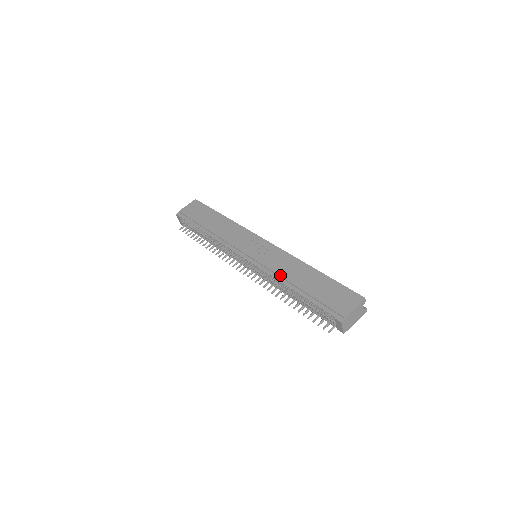
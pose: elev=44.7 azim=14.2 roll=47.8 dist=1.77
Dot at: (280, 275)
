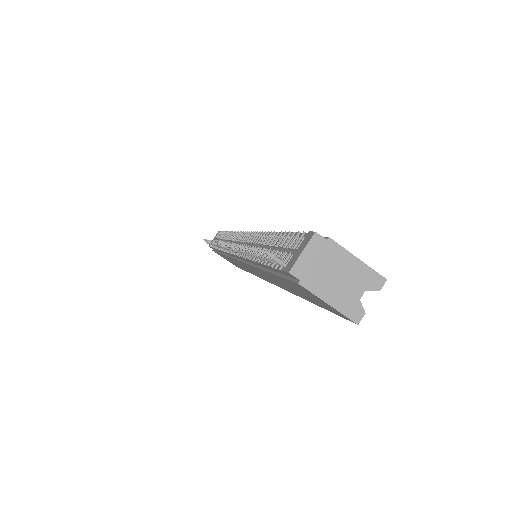
Dot at: occluded
